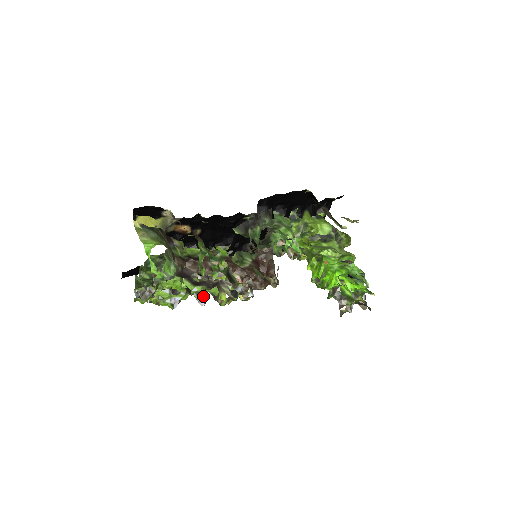
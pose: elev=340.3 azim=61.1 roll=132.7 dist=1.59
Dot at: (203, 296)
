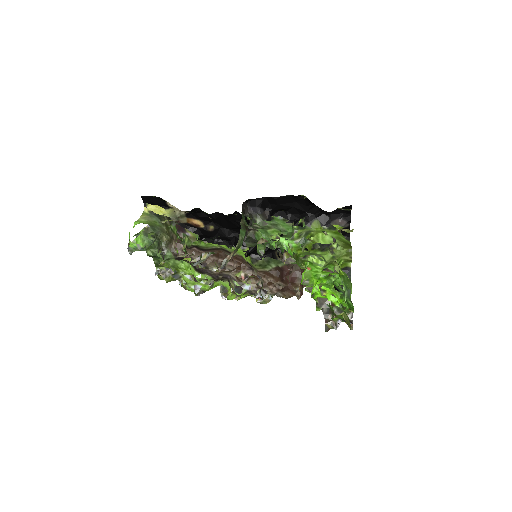
Dot at: (227, 291)
